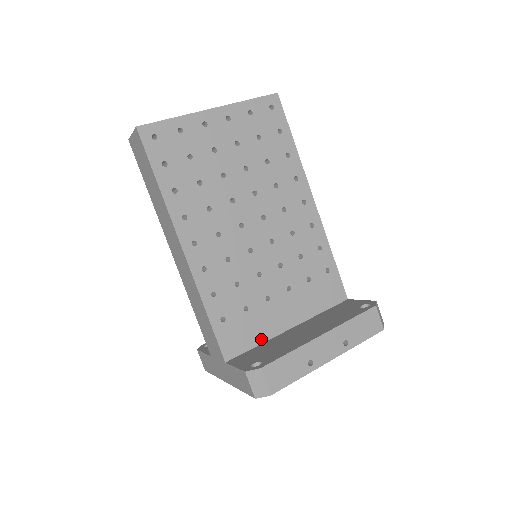
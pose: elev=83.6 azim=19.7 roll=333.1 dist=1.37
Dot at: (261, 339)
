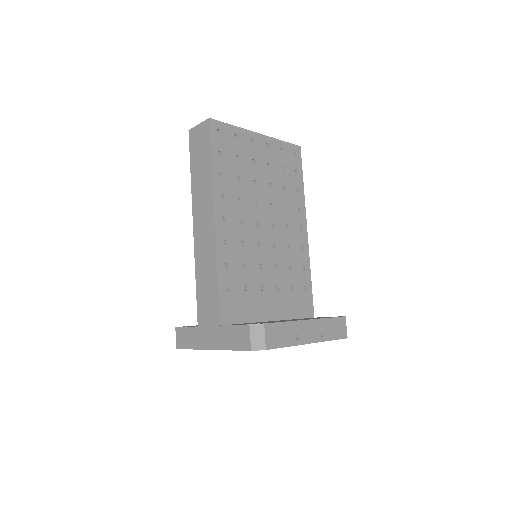
Dot at: (250, 319)
